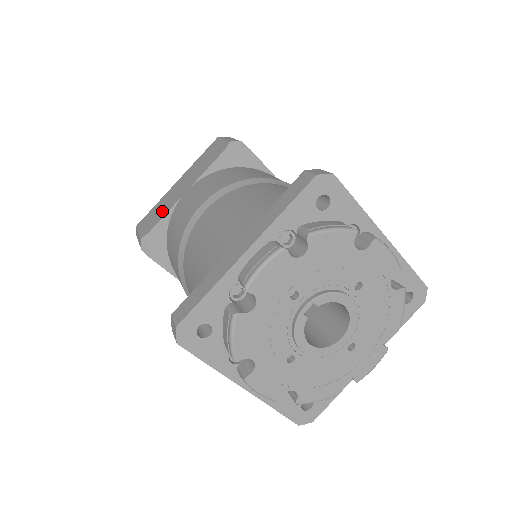
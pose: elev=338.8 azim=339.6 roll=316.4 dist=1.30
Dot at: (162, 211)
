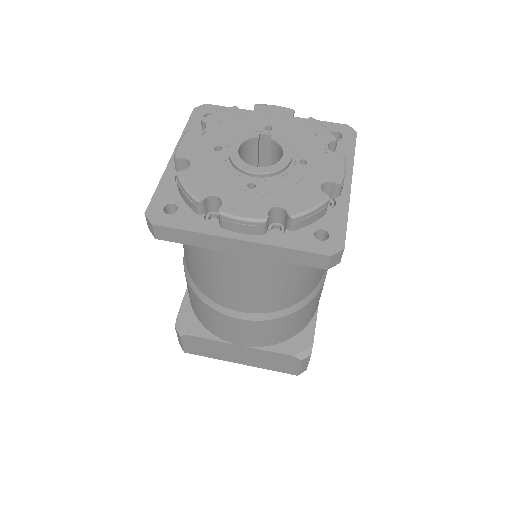
Dot at: occluded
